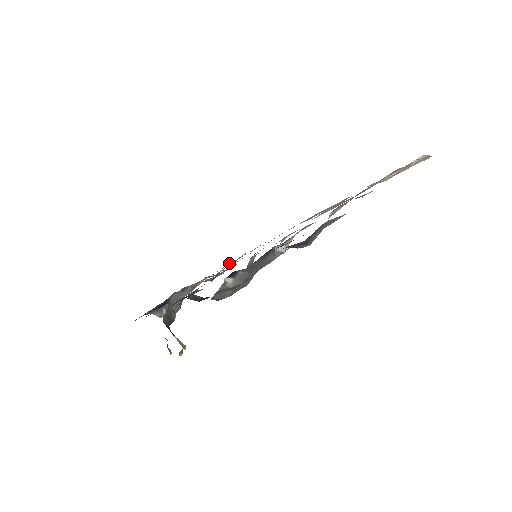
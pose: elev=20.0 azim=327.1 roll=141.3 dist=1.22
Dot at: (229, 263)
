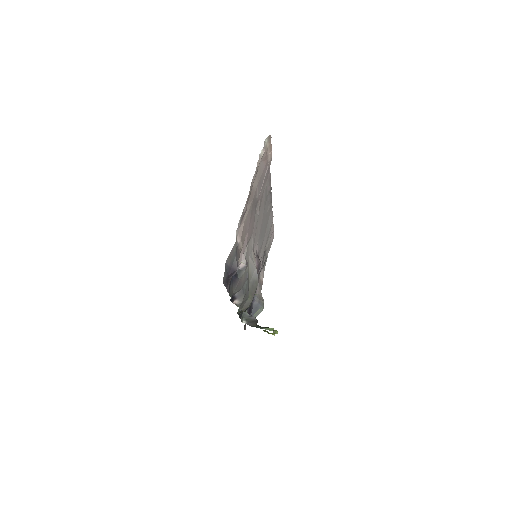
Dot at: (266, 251)
